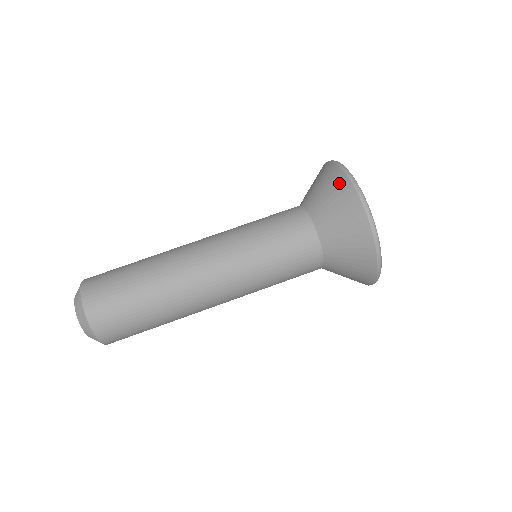
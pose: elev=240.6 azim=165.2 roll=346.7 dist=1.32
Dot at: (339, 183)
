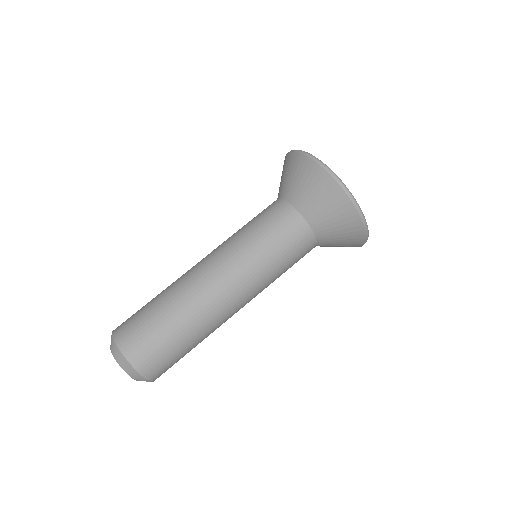
Dot at: (290, 160)
